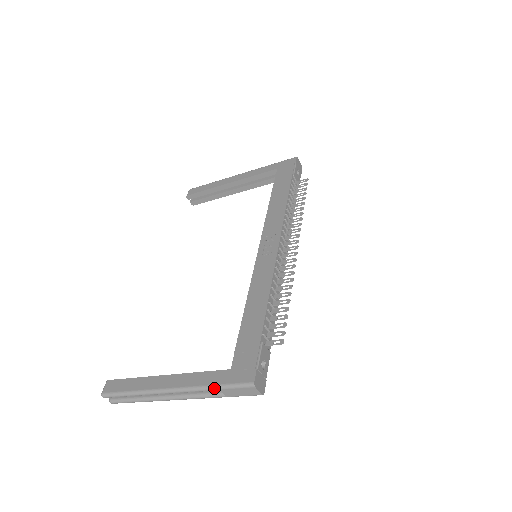
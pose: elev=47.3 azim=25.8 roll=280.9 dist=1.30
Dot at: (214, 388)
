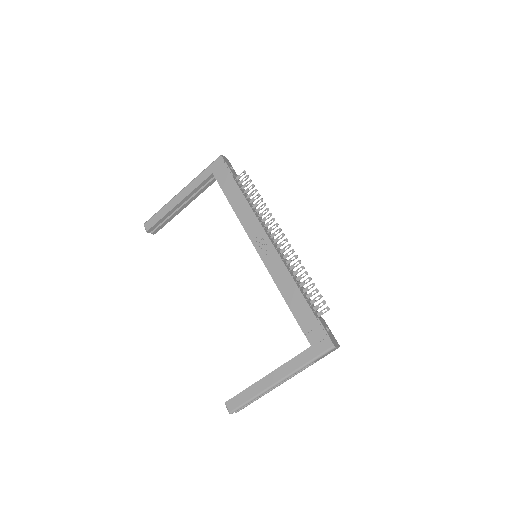
Dot at: (309, 363)
